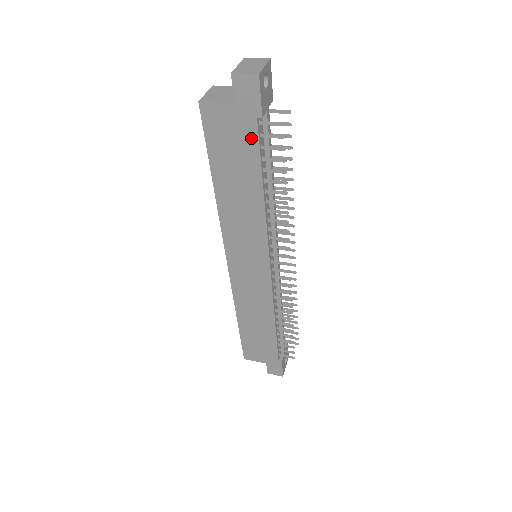
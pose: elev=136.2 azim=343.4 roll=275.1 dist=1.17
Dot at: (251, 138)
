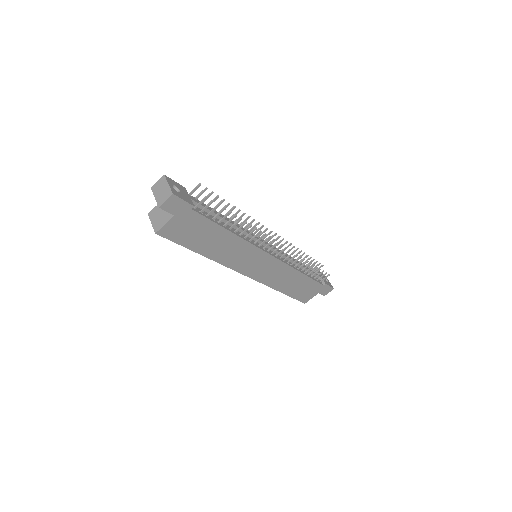
Dot at: (198, 219)
